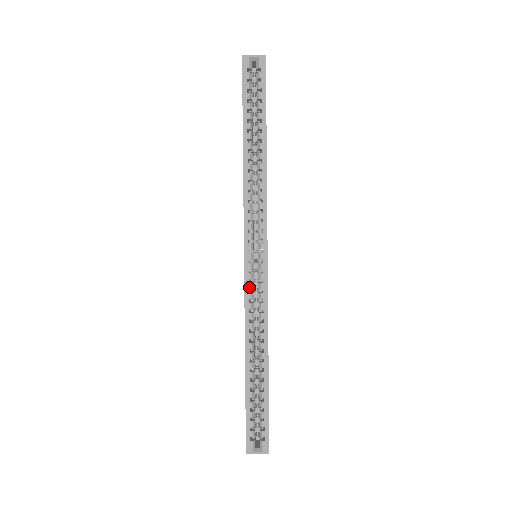
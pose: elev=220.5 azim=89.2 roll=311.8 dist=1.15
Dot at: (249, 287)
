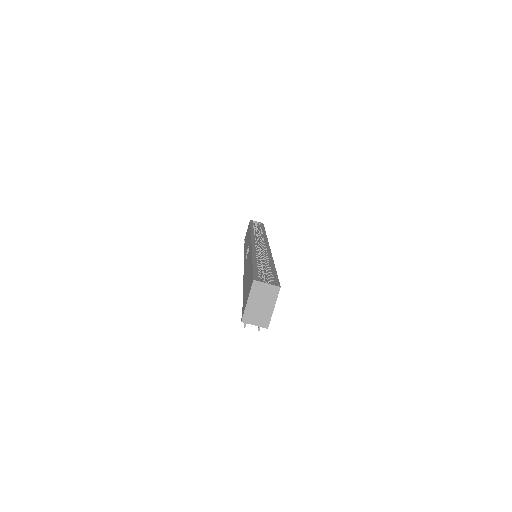
Dot at: (255, 245)
